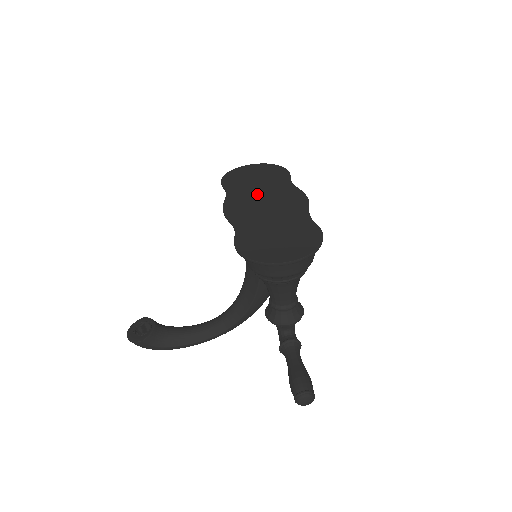
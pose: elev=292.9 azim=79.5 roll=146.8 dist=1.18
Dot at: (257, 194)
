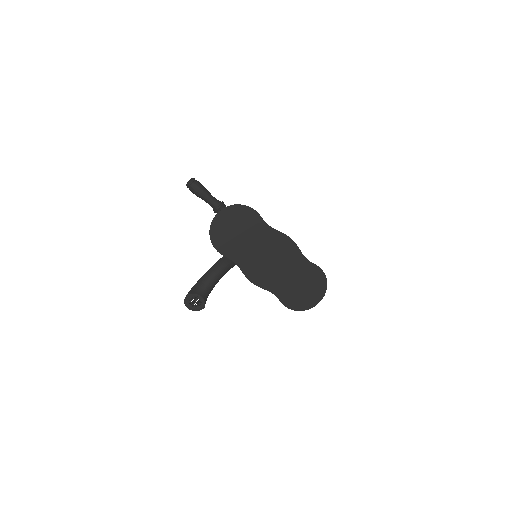
Dot at: (257, 253)
